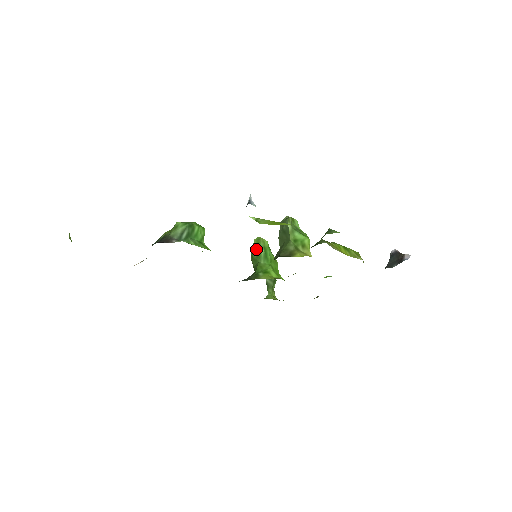
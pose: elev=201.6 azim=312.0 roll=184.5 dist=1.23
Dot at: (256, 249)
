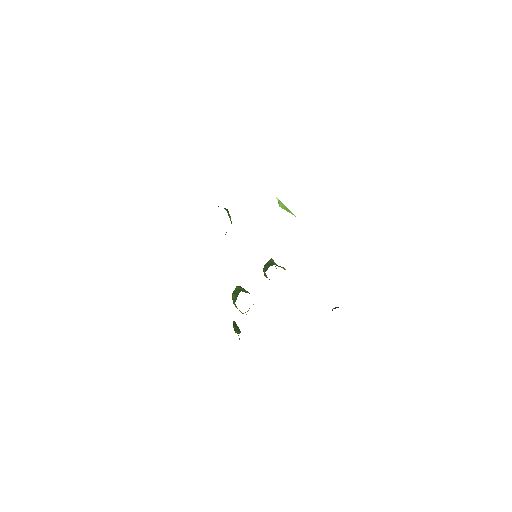
Dot at: (238, 289)
